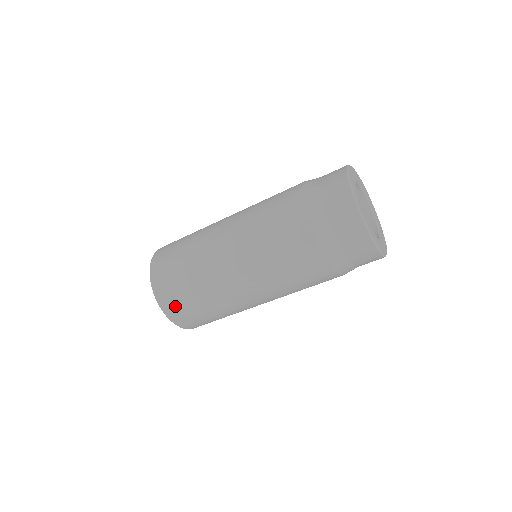
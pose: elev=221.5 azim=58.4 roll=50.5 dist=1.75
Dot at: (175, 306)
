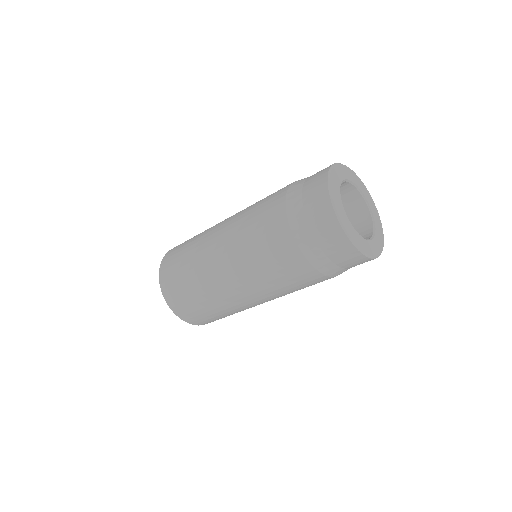
Dot at: (202, 321)
